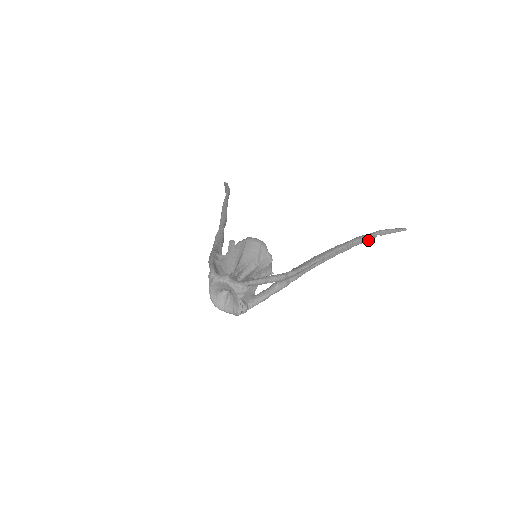
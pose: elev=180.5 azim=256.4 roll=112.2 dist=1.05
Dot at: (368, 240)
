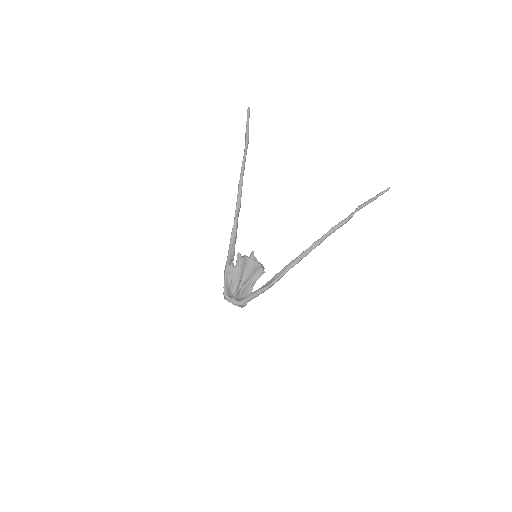
Dot at: occluded
